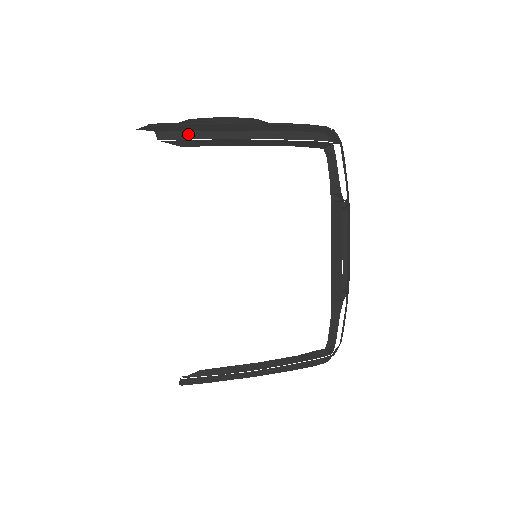
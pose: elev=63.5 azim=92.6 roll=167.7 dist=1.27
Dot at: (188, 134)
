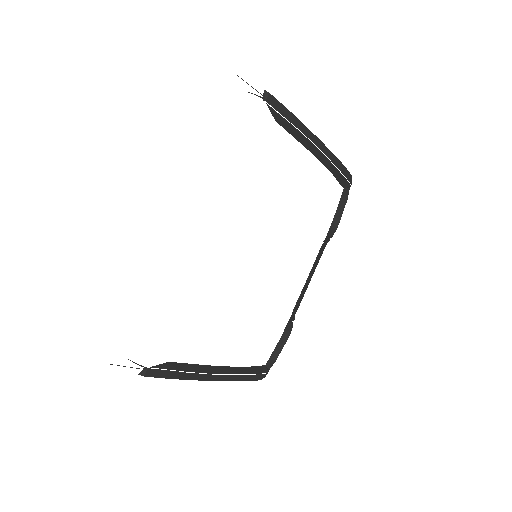
Dot at: (288, 113)
